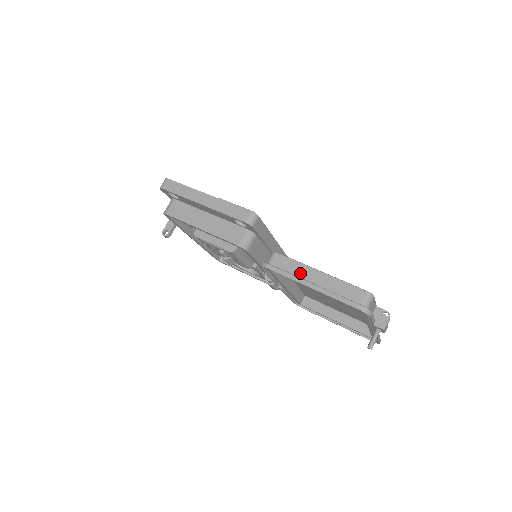
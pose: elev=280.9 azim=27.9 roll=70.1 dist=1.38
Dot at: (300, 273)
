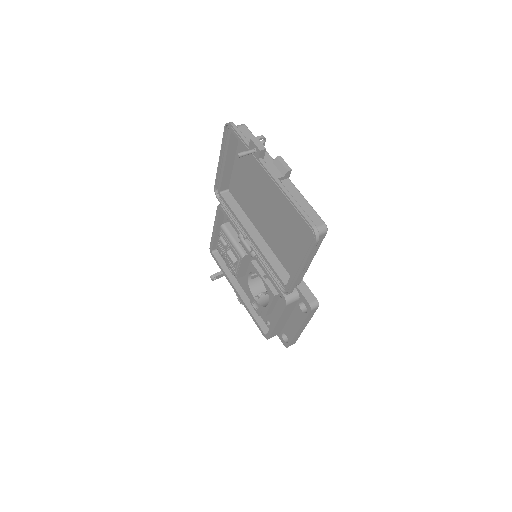
Dot at: occluded
